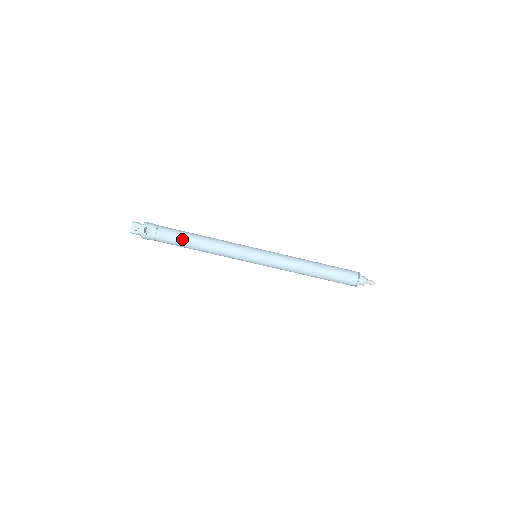
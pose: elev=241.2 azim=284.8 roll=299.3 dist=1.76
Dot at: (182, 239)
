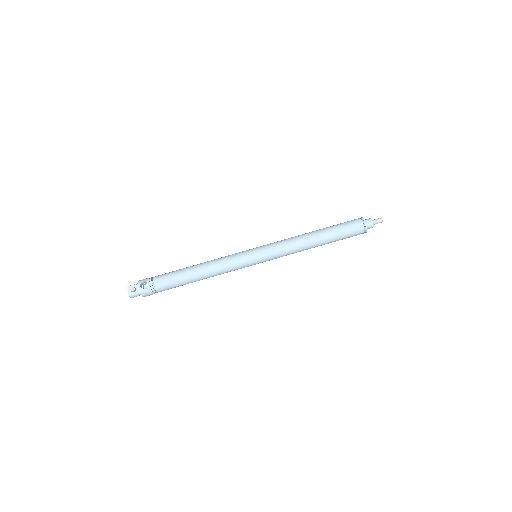
Dot at: (179, 276)
